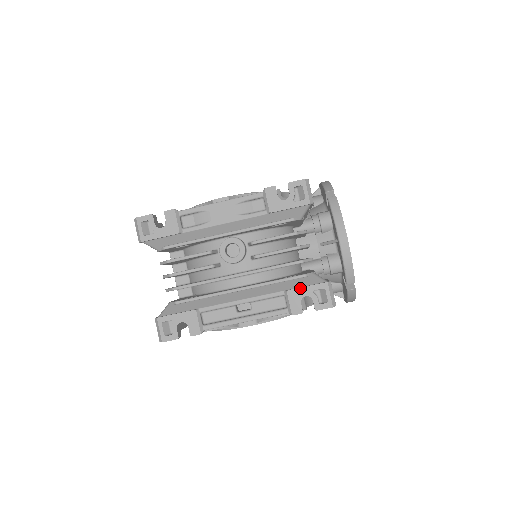
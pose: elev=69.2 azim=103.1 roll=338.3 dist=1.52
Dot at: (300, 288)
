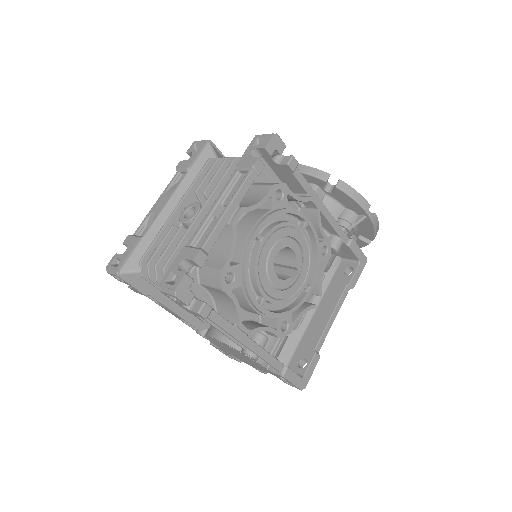
Dot at: (242, 156)
